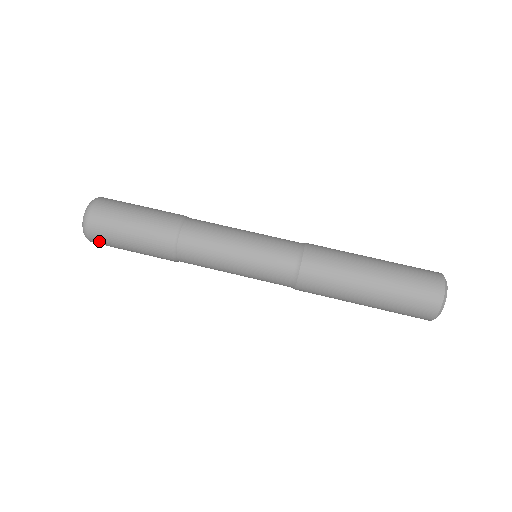
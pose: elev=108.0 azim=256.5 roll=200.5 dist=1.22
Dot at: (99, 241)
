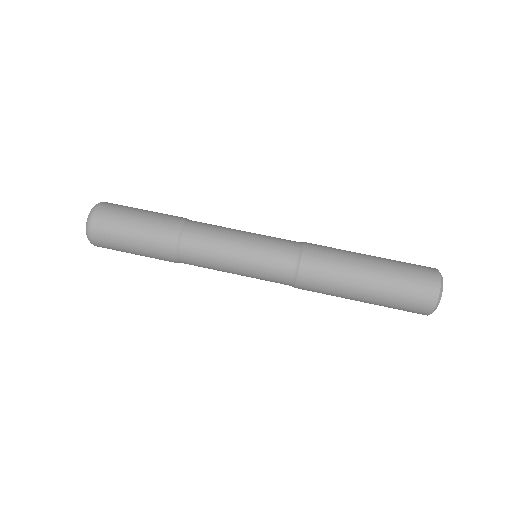
Dot at: occluded
